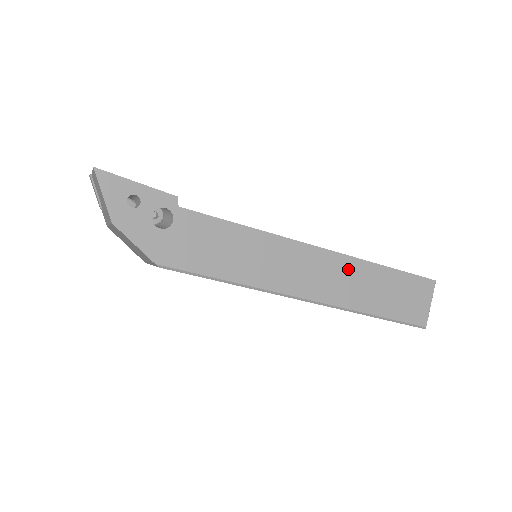
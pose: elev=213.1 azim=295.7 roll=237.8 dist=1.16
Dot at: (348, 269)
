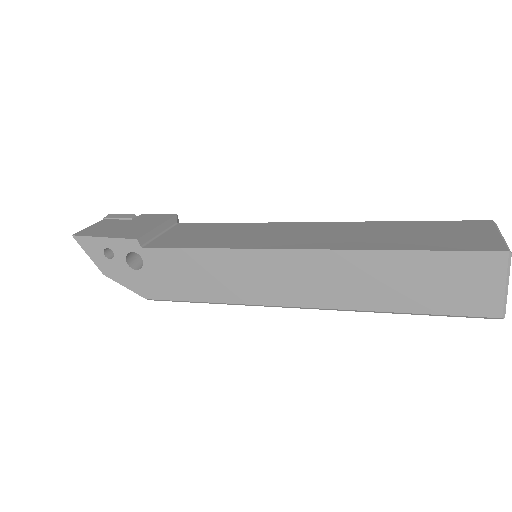
Dot at: (343, 265)
